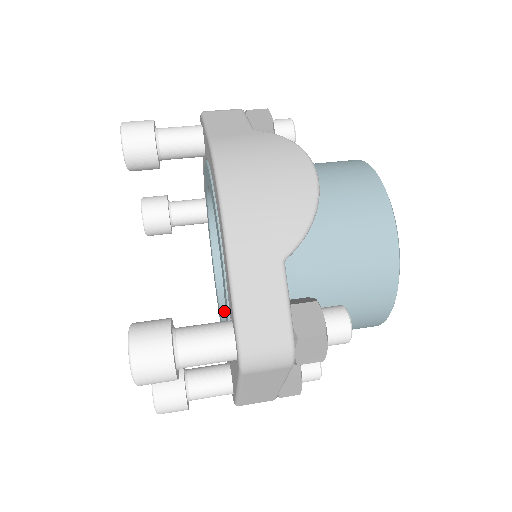
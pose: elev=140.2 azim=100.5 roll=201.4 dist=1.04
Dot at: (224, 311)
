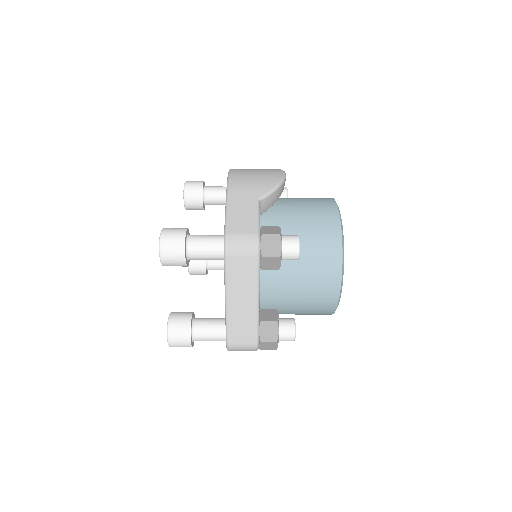
Dot at: occluded
